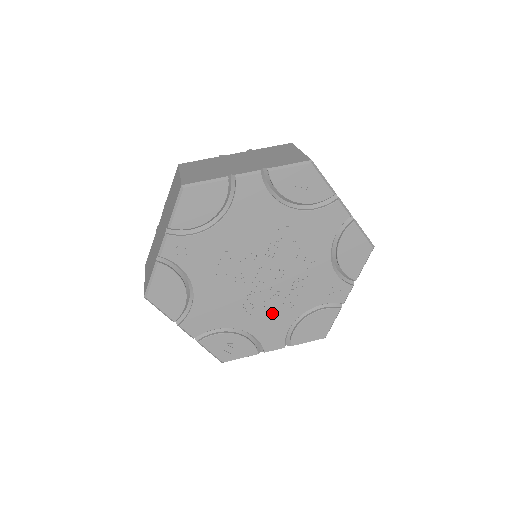
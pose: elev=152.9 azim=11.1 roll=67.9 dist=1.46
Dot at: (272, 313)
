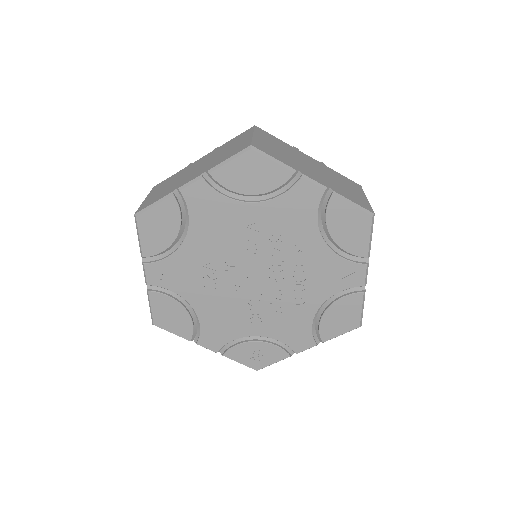
Dot at: (285, 313)
